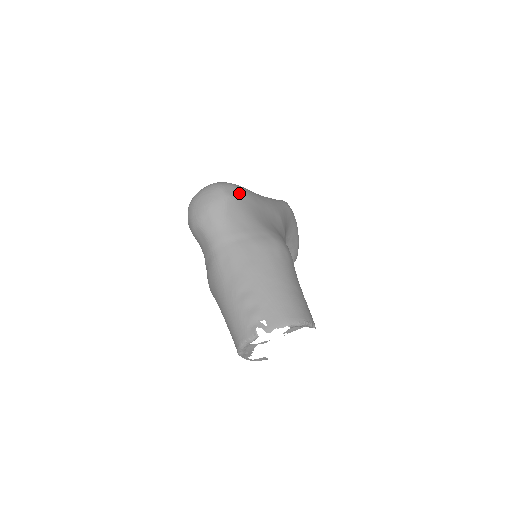
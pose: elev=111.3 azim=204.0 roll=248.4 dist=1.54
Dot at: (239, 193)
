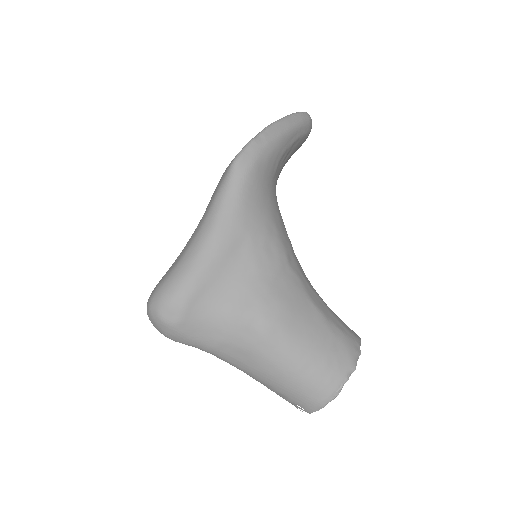
Dot at: (180, 309)
